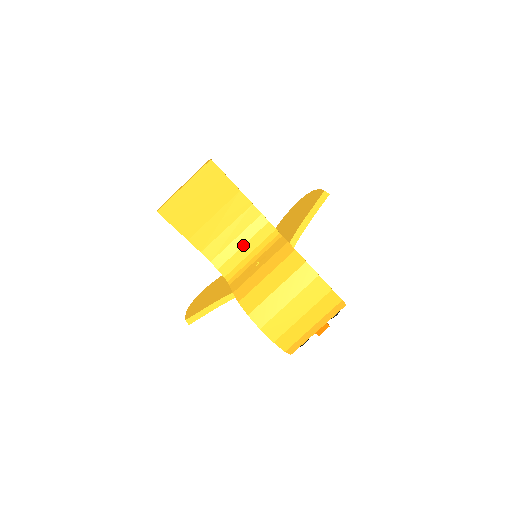
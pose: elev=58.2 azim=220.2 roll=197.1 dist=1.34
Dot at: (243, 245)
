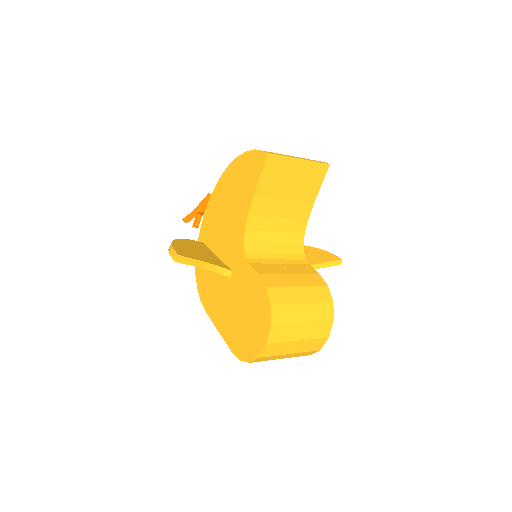
Dot at: (275, 242)
